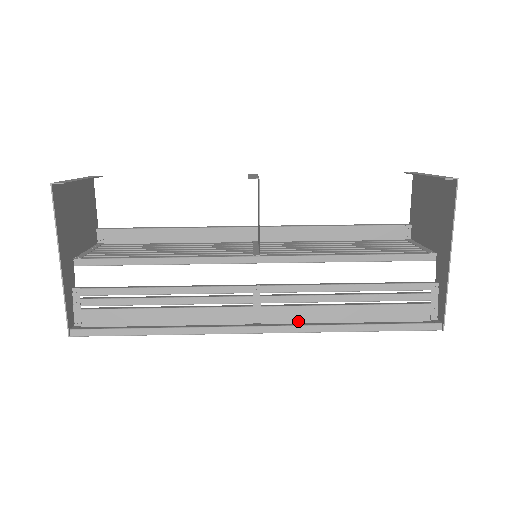
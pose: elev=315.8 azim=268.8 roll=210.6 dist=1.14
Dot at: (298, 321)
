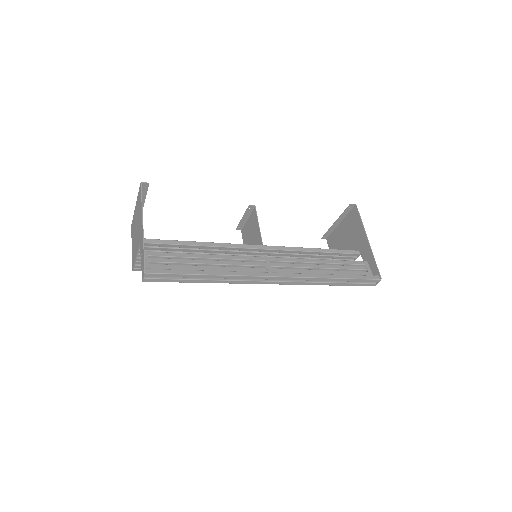
Dot at: occluded
